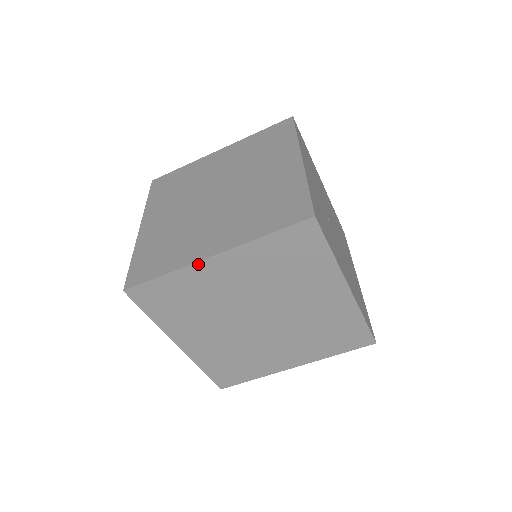
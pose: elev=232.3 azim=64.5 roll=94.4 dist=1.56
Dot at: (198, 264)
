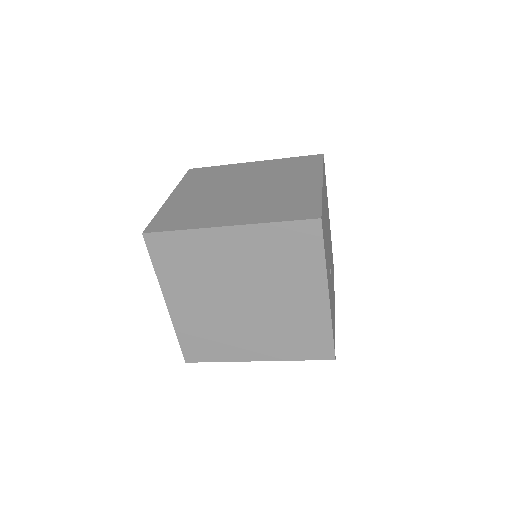
Dot at: (245, 360)
